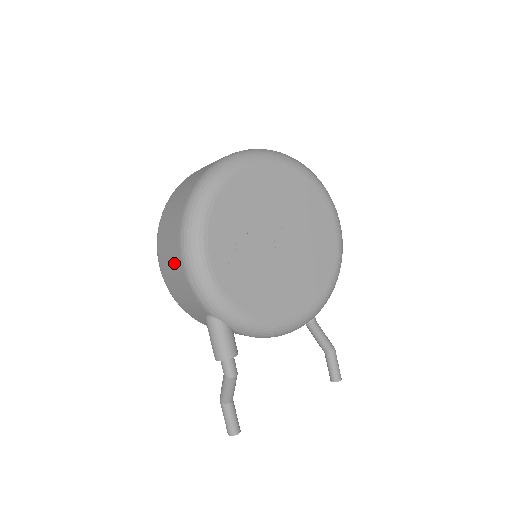
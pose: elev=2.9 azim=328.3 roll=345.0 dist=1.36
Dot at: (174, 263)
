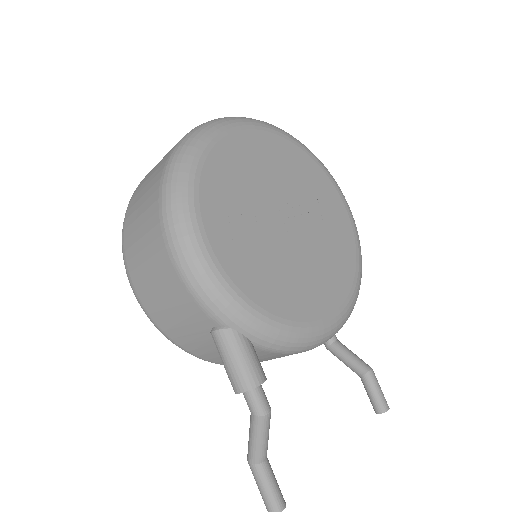
Dot at: (155, 263)
